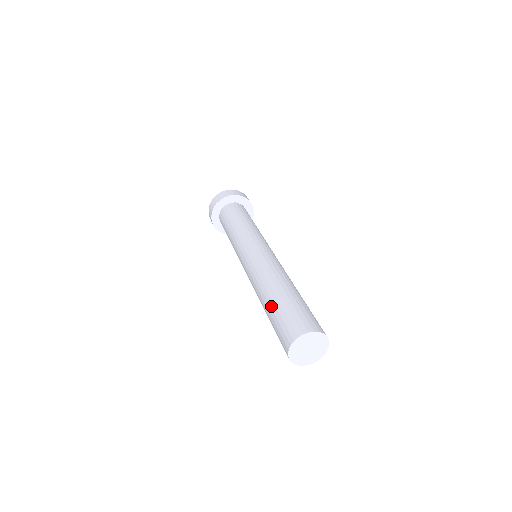
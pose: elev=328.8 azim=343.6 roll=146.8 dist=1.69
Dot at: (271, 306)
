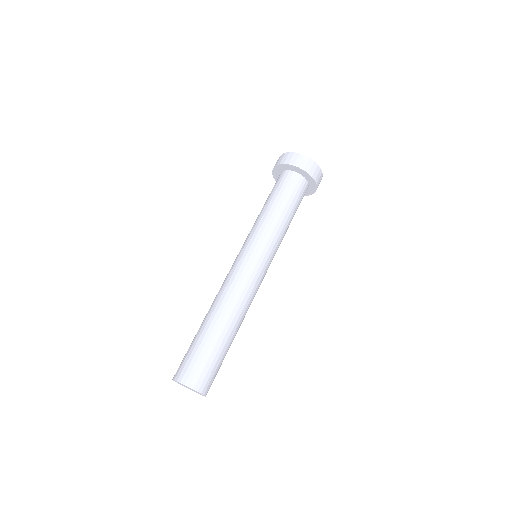
Dot at: (203, 332)
